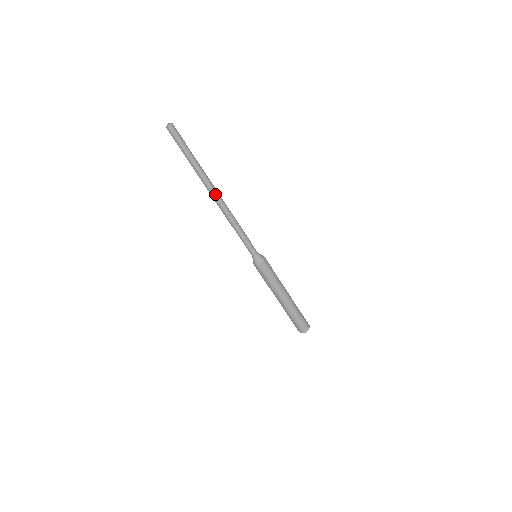
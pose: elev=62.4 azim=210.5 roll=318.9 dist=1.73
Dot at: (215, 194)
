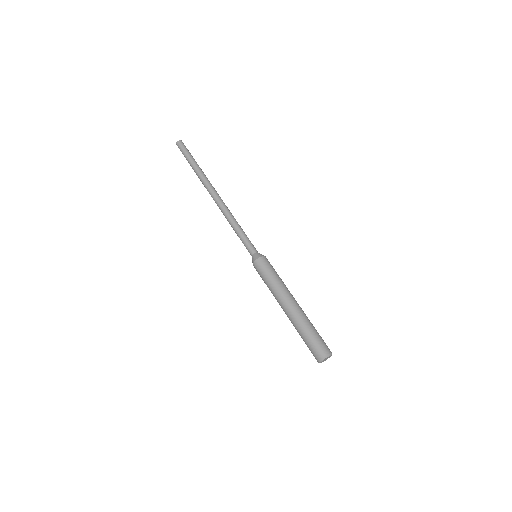
Dot at: (213, 193)
